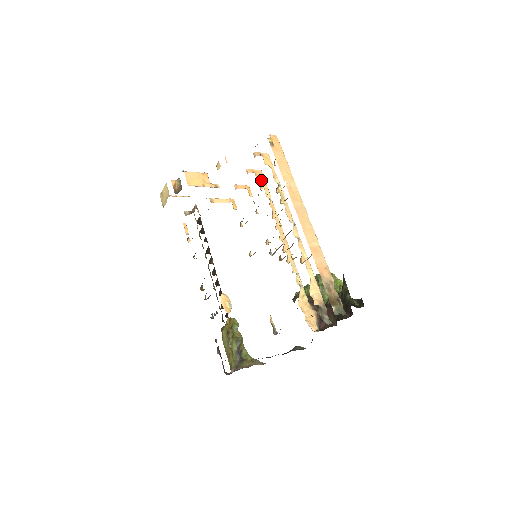
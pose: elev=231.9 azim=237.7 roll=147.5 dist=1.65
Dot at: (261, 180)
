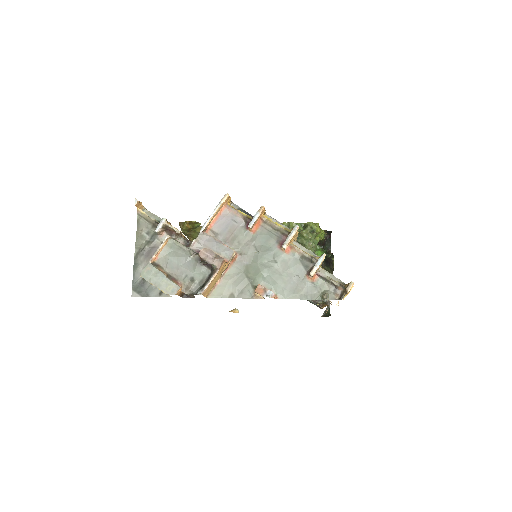
Dot at: (294, 238)
